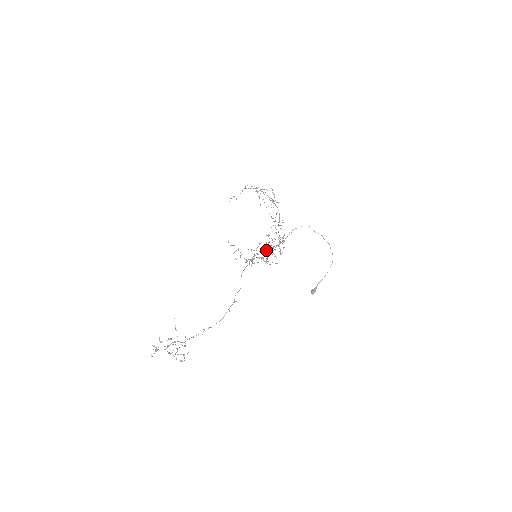
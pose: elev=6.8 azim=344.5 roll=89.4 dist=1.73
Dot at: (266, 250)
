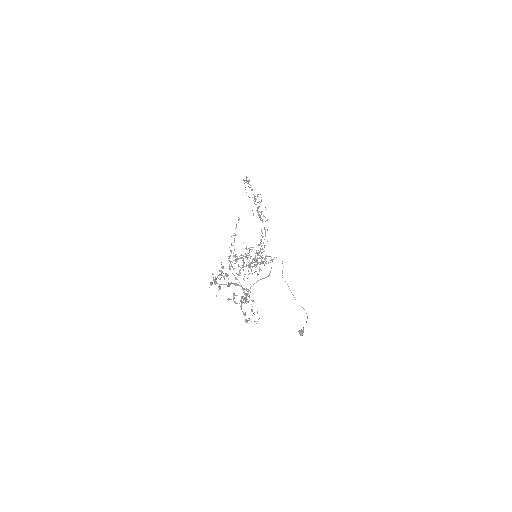
Dot at: (255, 259)
